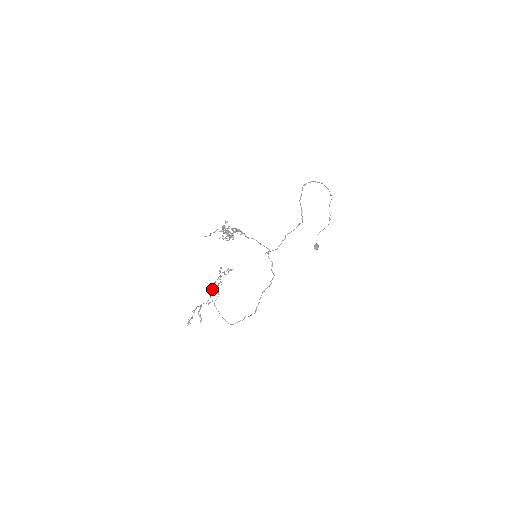
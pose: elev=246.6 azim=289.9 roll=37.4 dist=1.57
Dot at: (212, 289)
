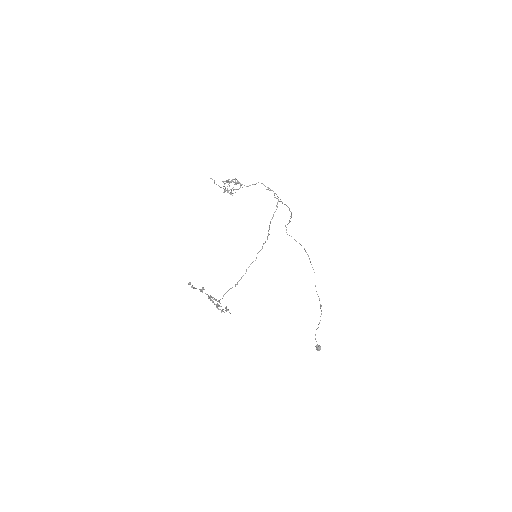
Dot at: occluded
